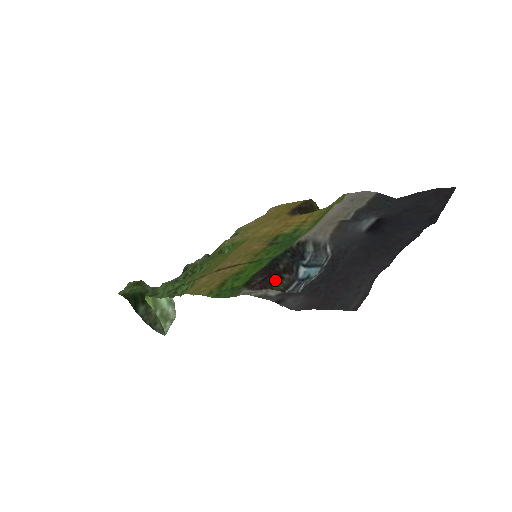
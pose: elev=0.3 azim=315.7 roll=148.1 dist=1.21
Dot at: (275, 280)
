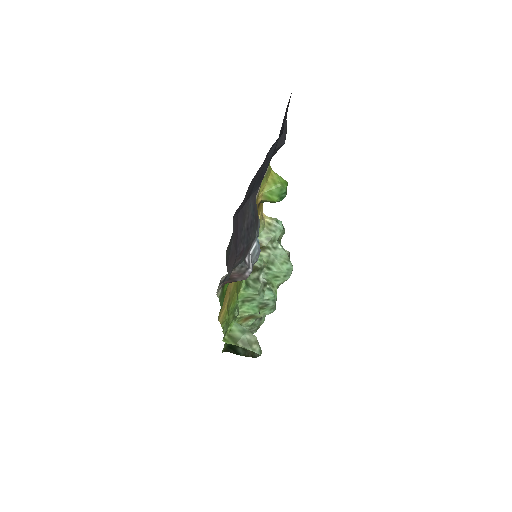
Dot at: occluded
